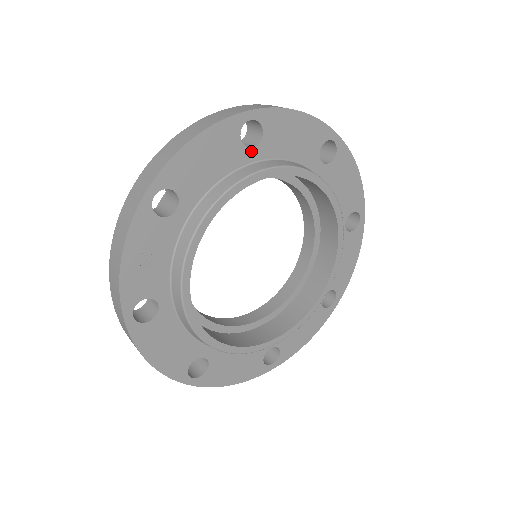
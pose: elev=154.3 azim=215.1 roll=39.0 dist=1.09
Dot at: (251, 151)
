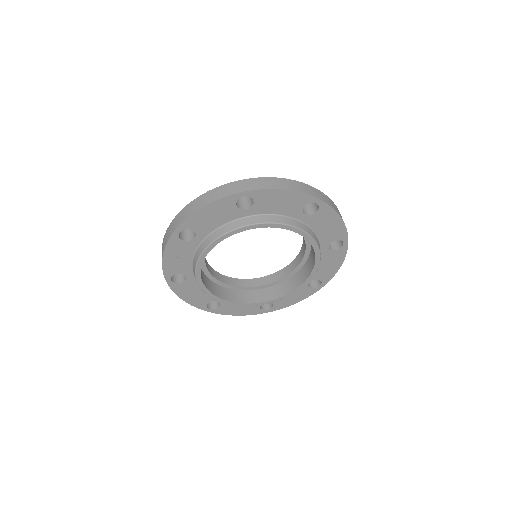
Dot at: (245, 211)
